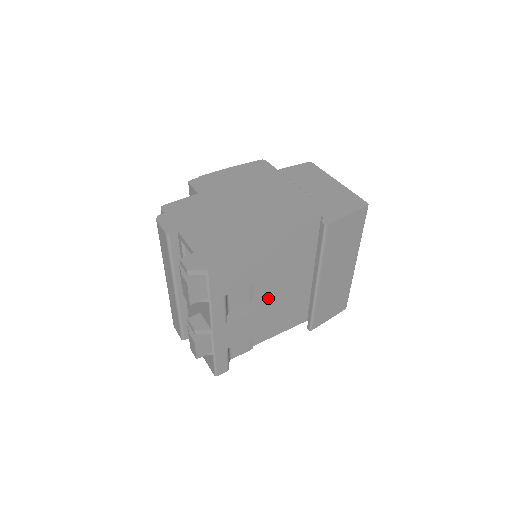
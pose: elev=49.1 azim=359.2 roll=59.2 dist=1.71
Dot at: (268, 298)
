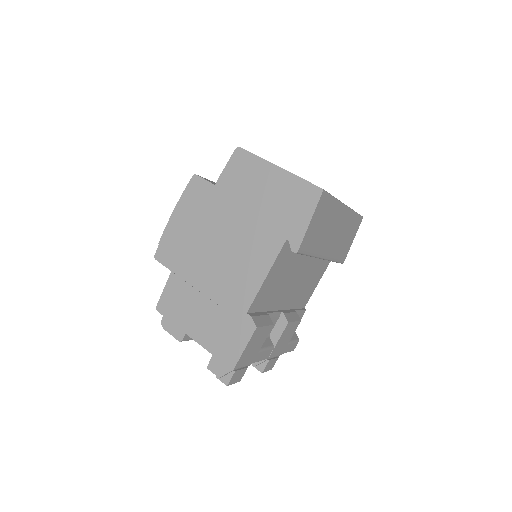
Dot at: (291, 294)
